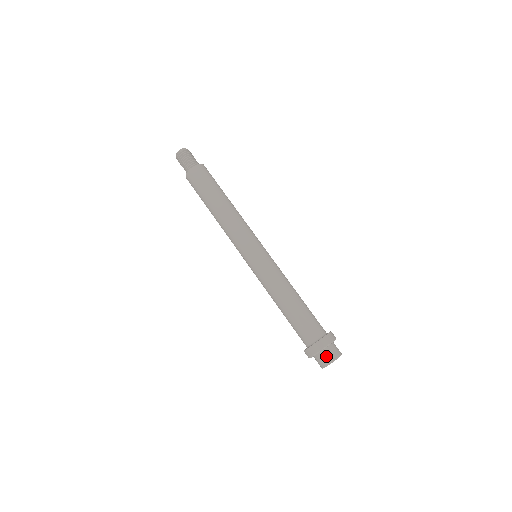
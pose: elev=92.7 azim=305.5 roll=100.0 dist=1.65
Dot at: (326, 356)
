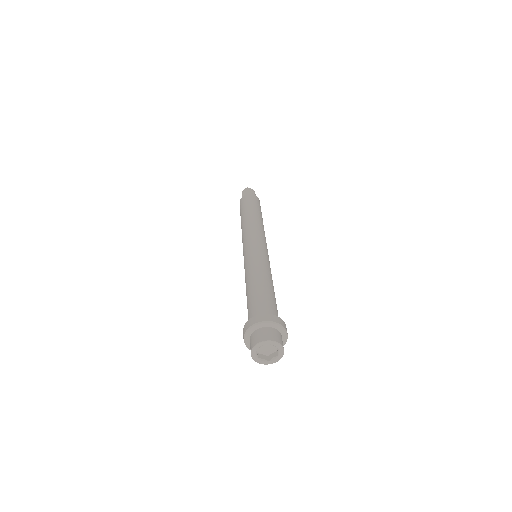
Dot at: (264, 333)
